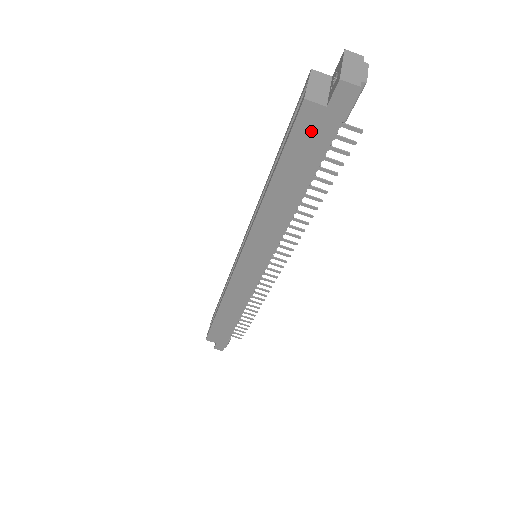
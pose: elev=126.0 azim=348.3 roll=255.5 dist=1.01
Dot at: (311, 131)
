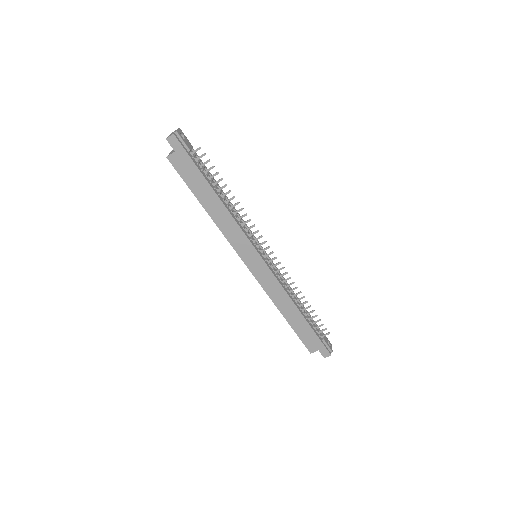
Dot at: (183, 165)
